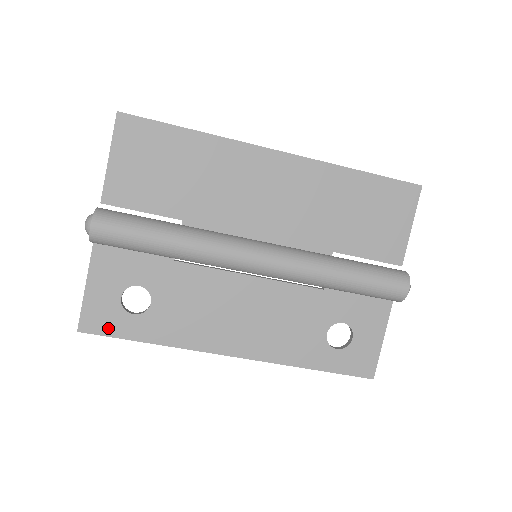
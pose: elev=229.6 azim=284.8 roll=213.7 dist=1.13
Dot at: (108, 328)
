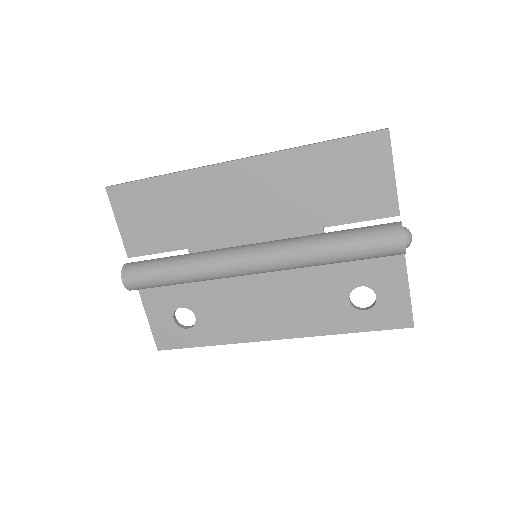
Dot at: (176, 343)
